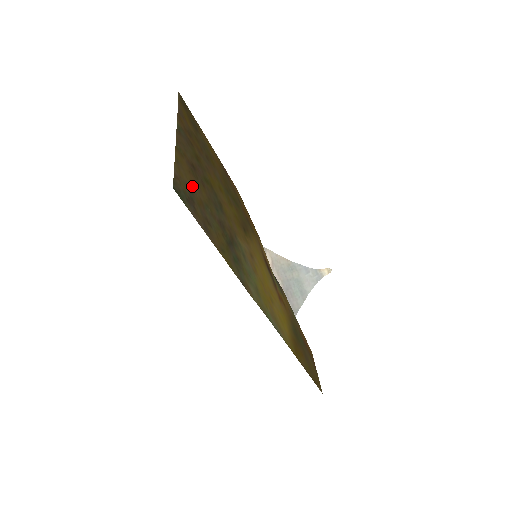
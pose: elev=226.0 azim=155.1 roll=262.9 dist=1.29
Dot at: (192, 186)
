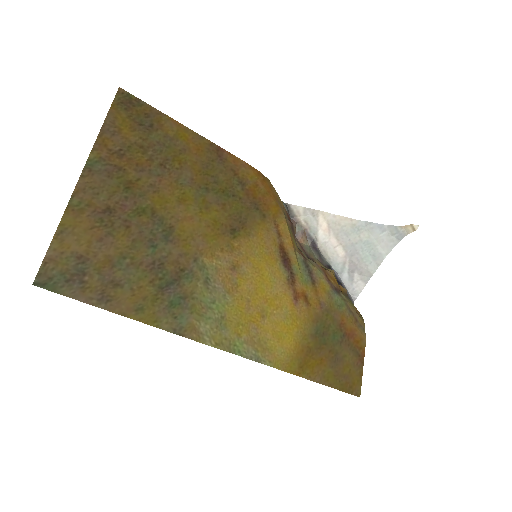
Dot at: (91, 248)
